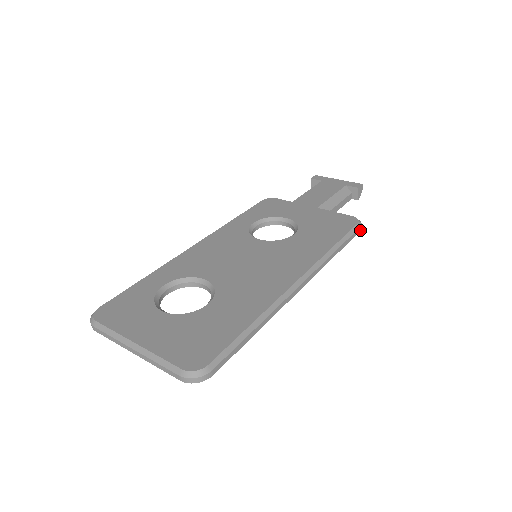
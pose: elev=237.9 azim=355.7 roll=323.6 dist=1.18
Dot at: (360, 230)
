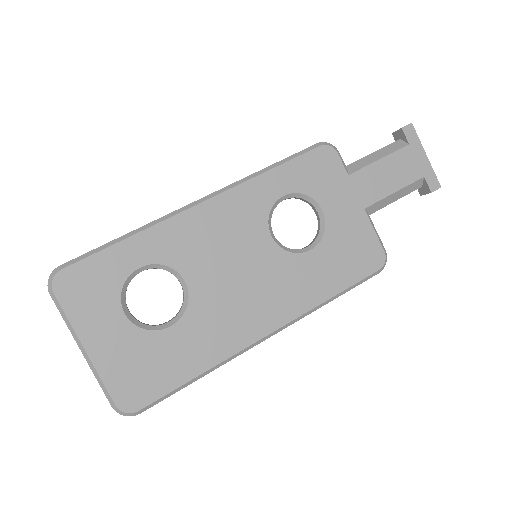
Dot at: (377, 272)
